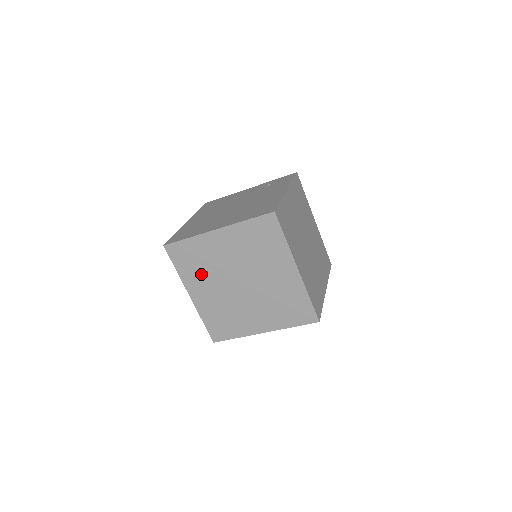
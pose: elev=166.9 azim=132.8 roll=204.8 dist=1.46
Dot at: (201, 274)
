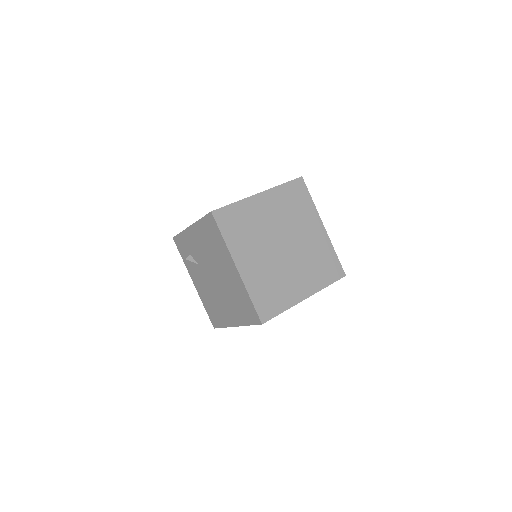
Dot at: (193, 264)
